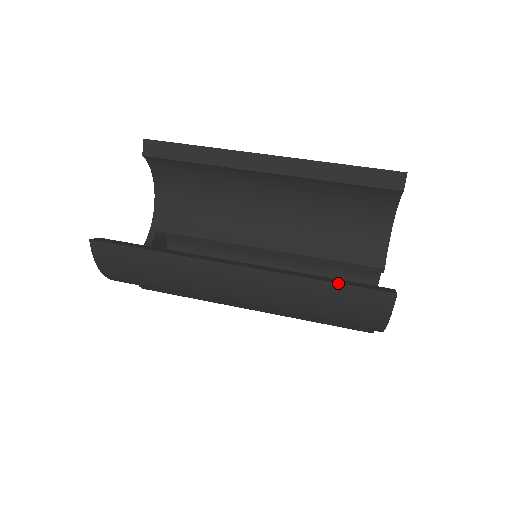
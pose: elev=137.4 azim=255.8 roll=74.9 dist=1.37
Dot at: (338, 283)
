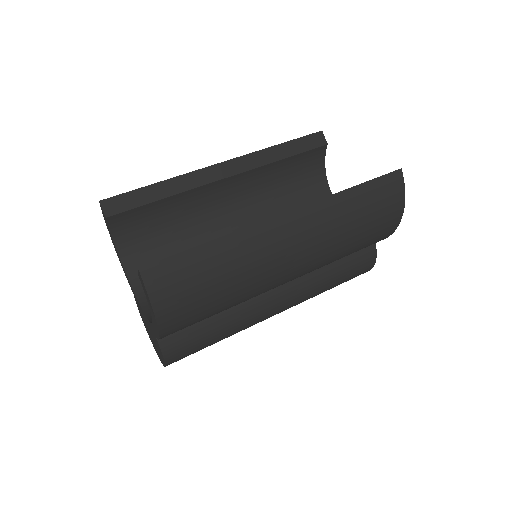
Dot at: (364, 182)
